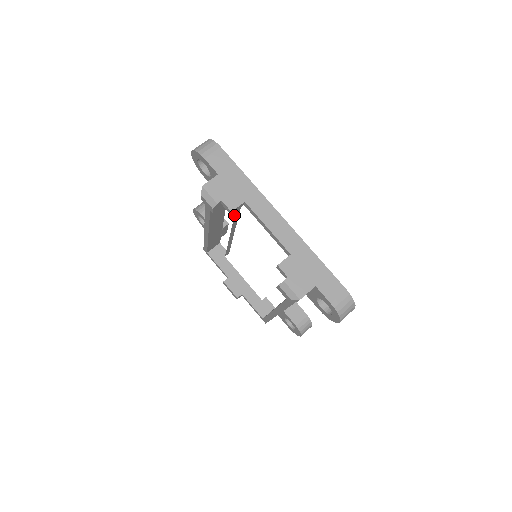
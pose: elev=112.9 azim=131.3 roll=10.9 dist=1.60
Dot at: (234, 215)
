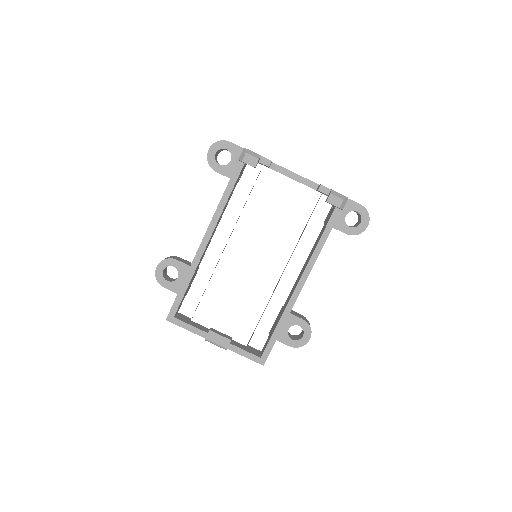
Dot at: occluded
